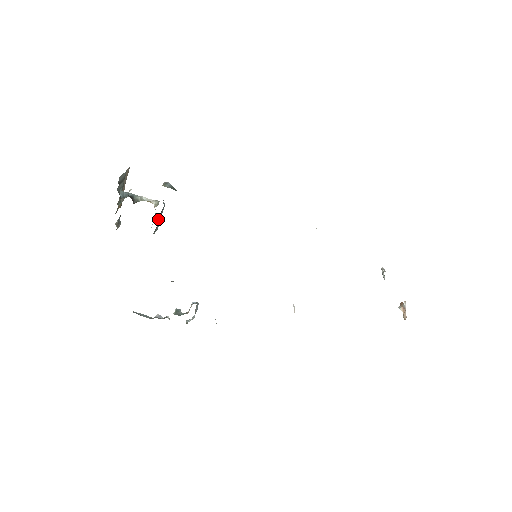
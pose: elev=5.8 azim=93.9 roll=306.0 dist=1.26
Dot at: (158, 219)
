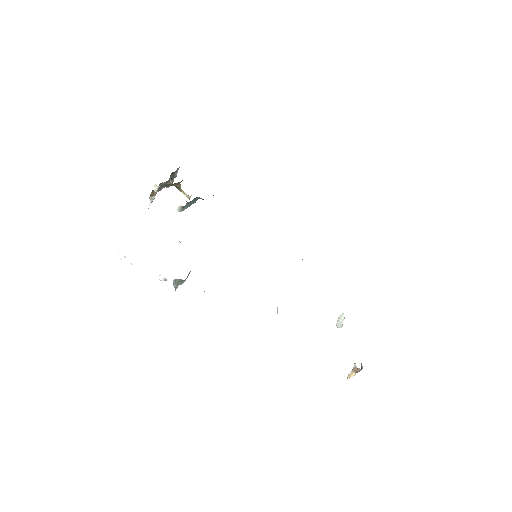
Dot at: (194, 198)
